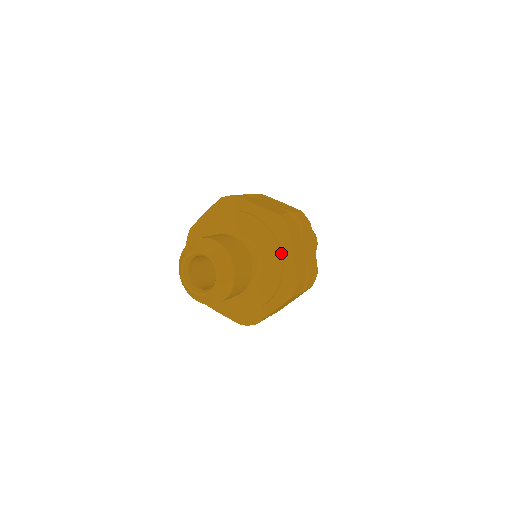
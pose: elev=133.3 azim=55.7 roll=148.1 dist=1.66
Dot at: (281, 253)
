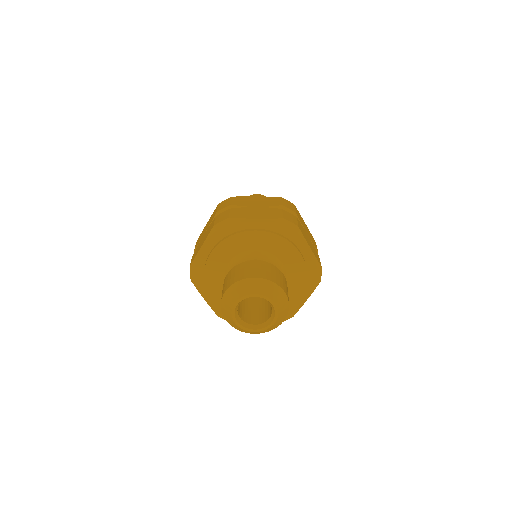
Dot at: (299, 251)
